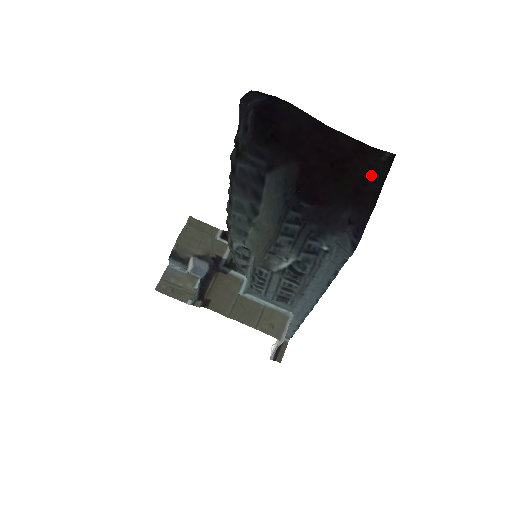
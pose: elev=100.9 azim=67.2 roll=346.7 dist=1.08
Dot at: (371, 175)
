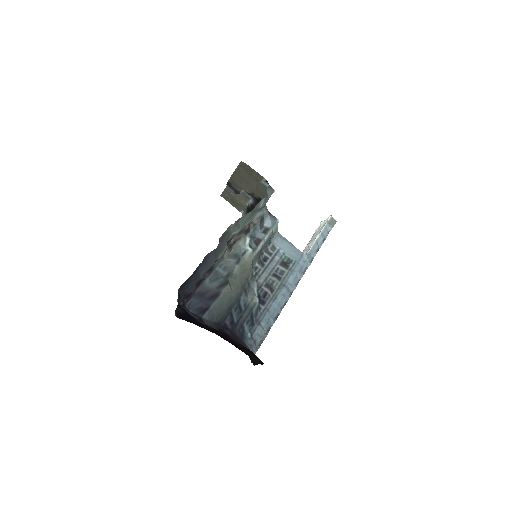
Dot at: (253, 357)
